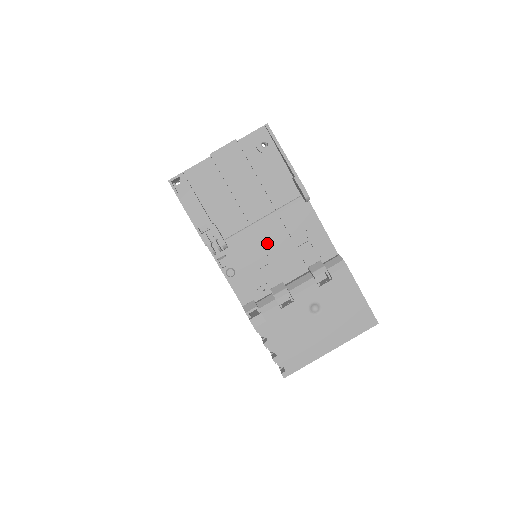
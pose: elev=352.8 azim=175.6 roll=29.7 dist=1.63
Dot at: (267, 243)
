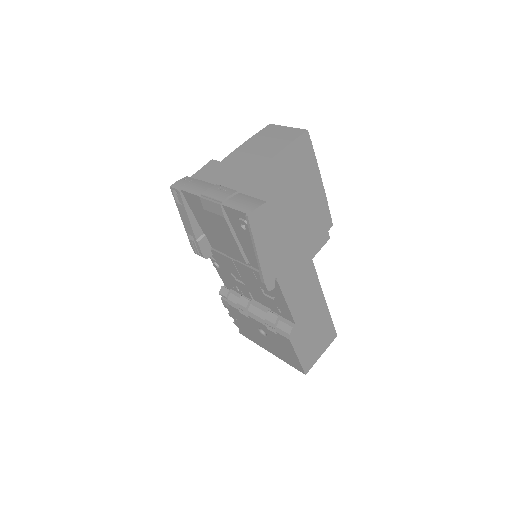
Dot at: (242, 275)
